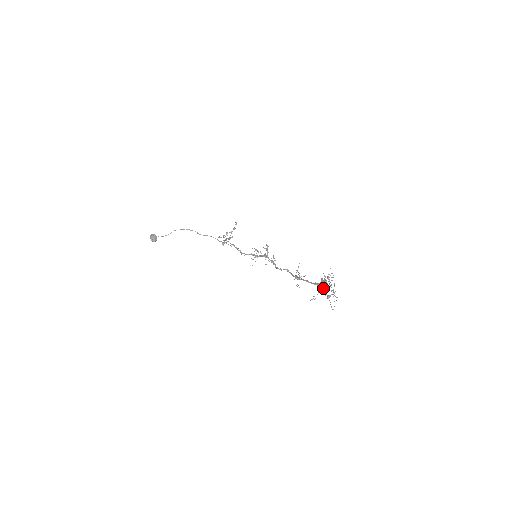
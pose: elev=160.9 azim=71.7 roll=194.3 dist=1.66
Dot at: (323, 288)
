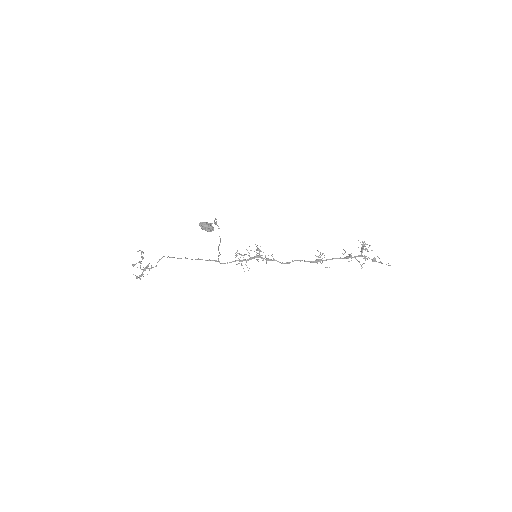
Dot at: (362, 256)
